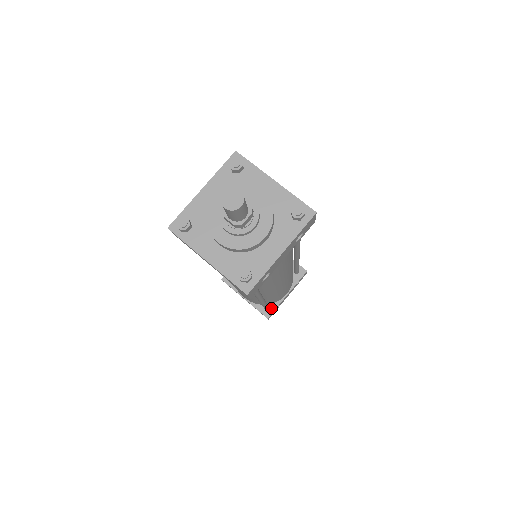
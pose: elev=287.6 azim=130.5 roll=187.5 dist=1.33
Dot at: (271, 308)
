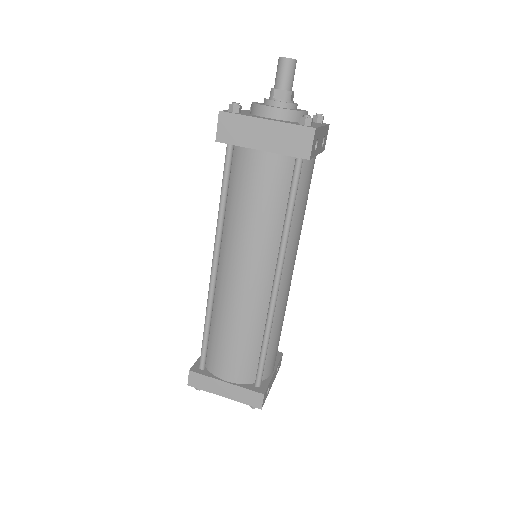
Dot at: (263, 385)
